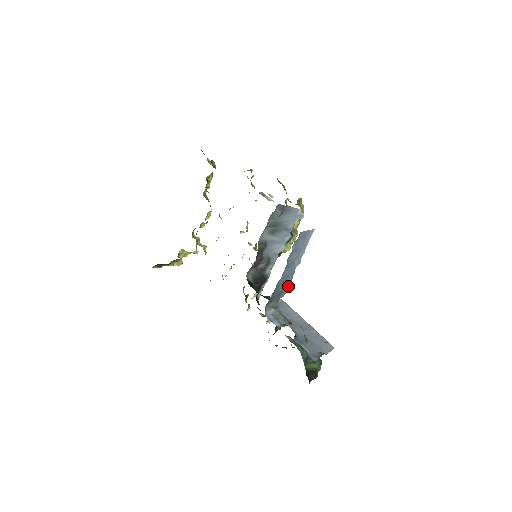
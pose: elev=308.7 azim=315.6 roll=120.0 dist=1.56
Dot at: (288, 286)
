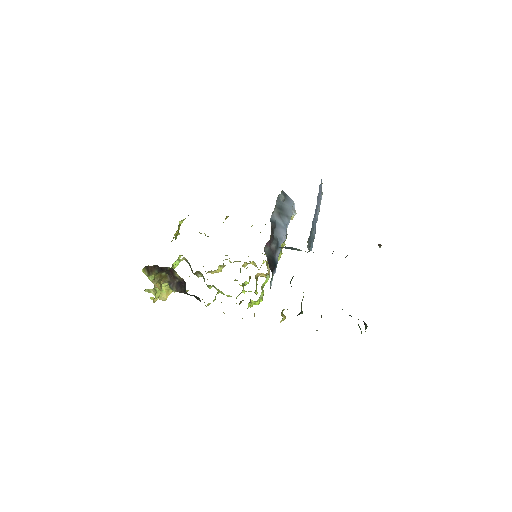
Dot at: (313, 240)
